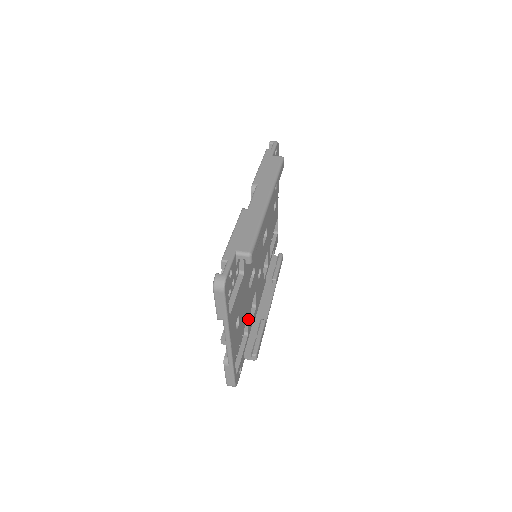
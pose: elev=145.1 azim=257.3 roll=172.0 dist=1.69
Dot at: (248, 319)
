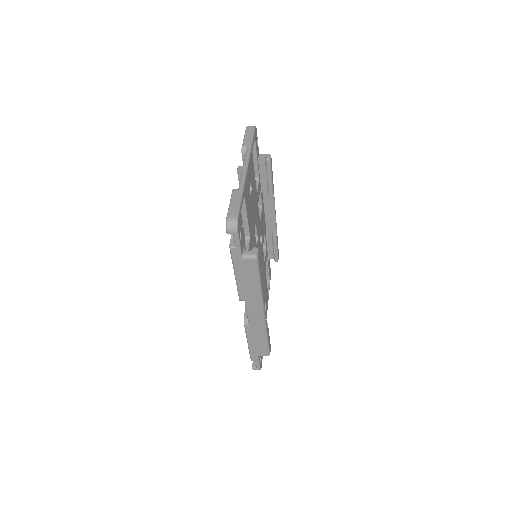
Dot at: (249, 245)
